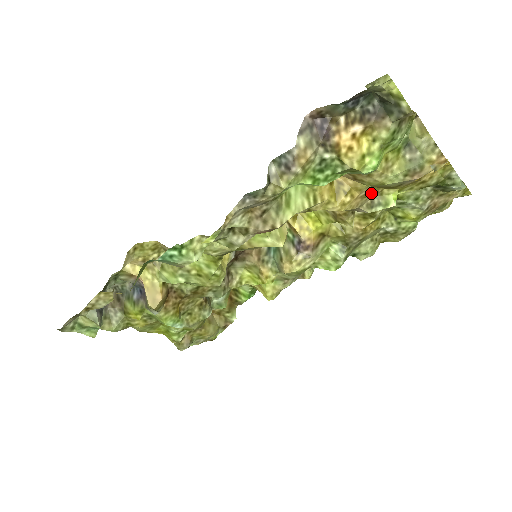
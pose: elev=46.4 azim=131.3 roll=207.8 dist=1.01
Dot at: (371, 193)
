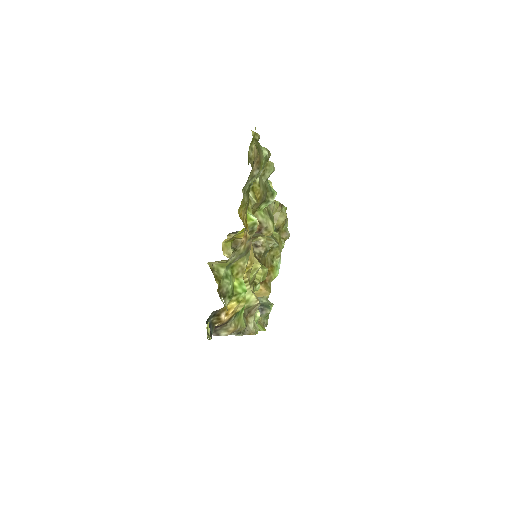
Dot at: occluded
